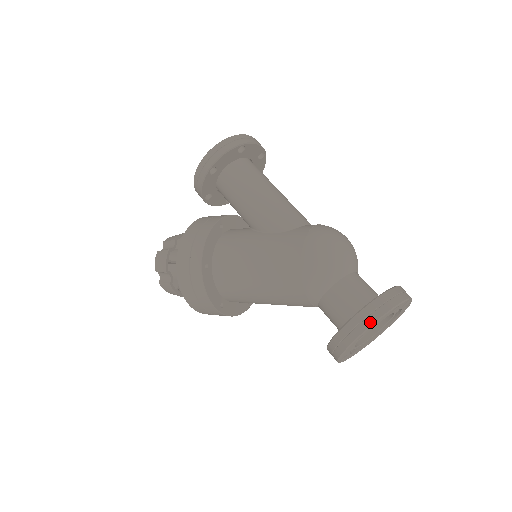
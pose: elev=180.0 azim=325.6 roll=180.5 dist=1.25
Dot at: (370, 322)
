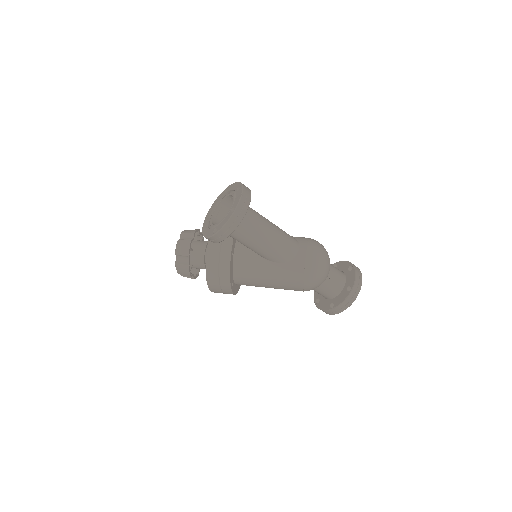
Dot at: (346, 308)
